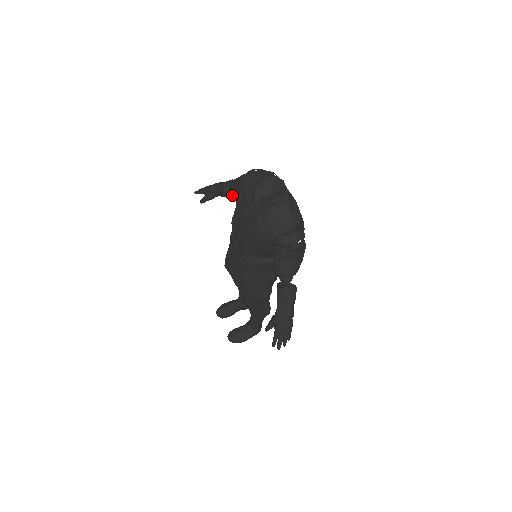
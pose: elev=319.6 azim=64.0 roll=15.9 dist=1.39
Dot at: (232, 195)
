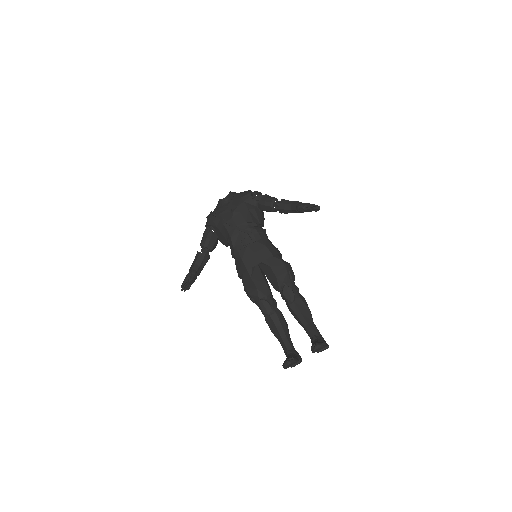
Dot at: (208, 243)
